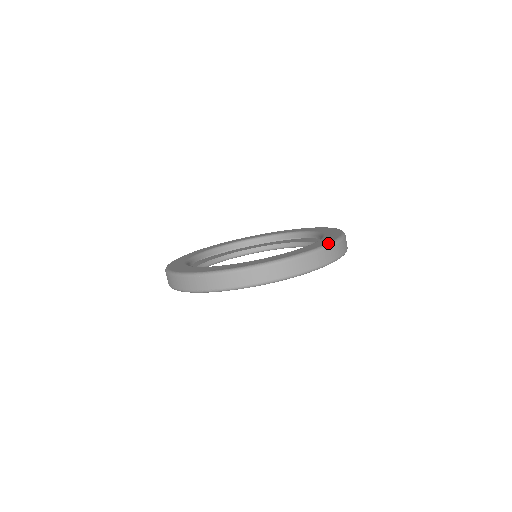
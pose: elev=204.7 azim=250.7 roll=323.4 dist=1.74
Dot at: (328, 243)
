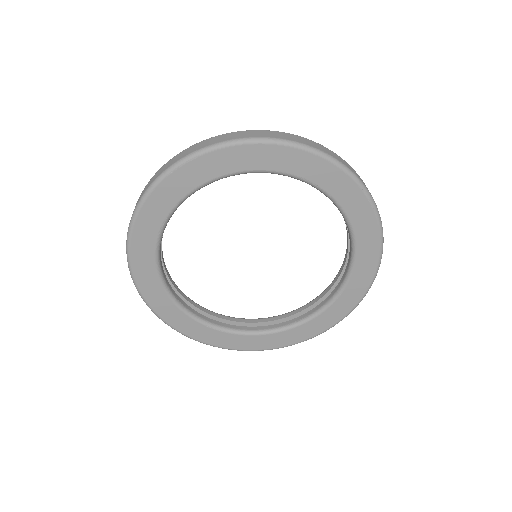
Dot at: occluded
